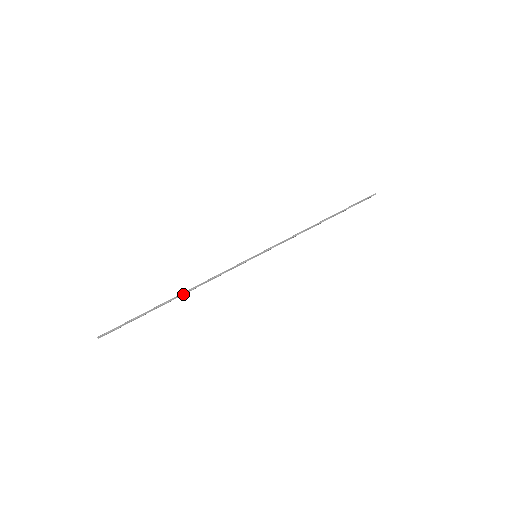
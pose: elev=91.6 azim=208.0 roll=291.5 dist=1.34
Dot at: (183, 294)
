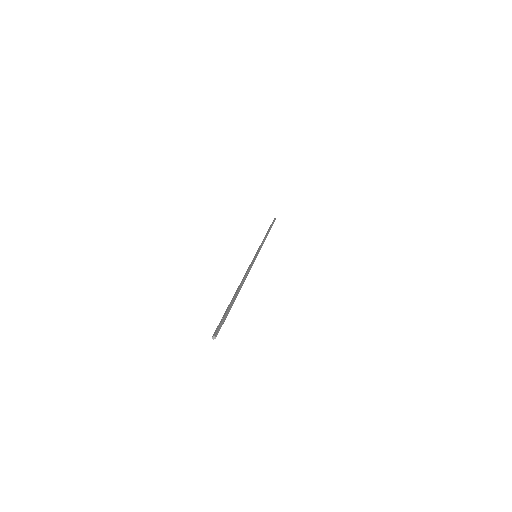
Dot at: (241, 287)
